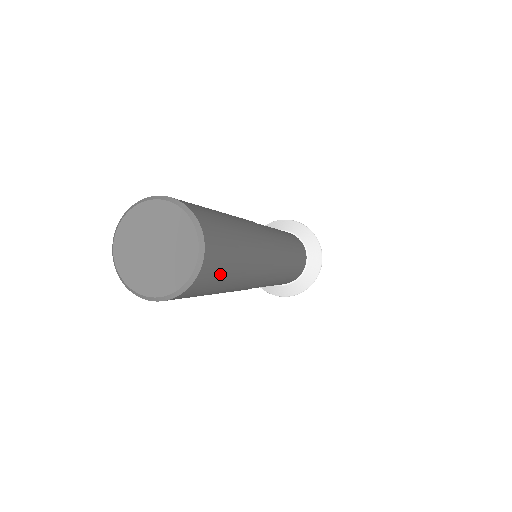
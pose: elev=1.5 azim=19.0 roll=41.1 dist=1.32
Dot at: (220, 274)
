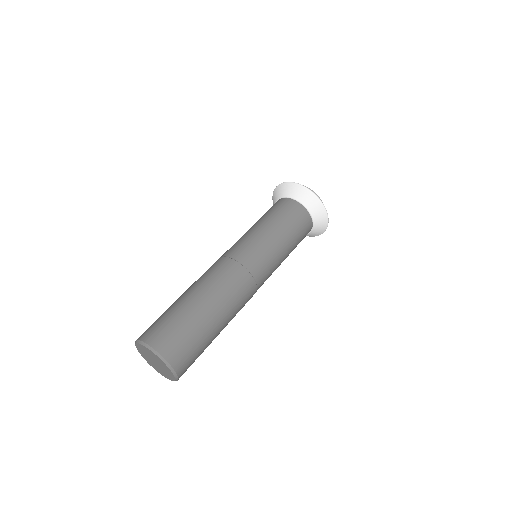
Dot at: (198, 356)
